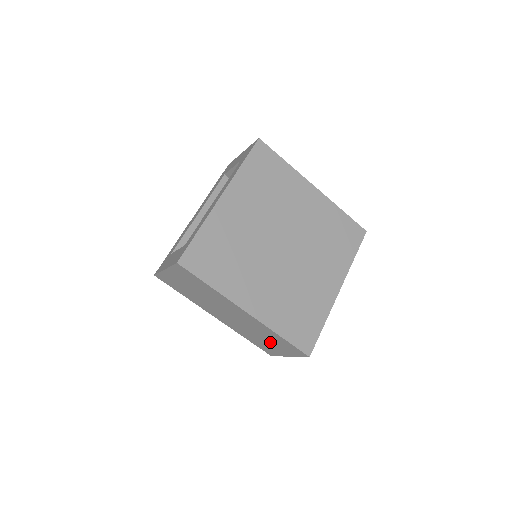
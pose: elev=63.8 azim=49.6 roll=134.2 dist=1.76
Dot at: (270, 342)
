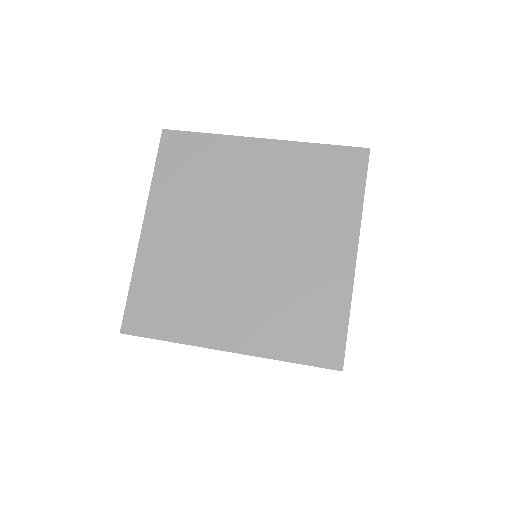
Dot at: occluded
